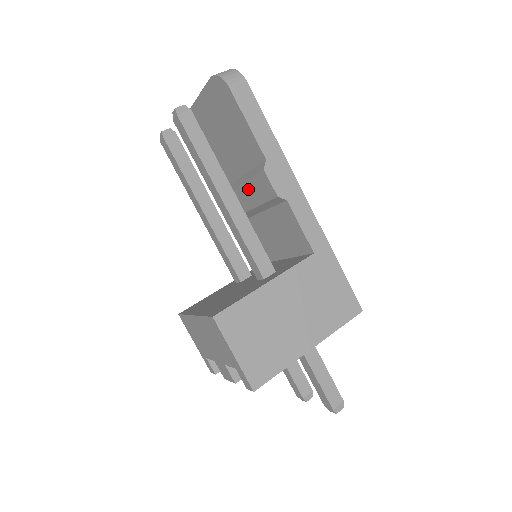
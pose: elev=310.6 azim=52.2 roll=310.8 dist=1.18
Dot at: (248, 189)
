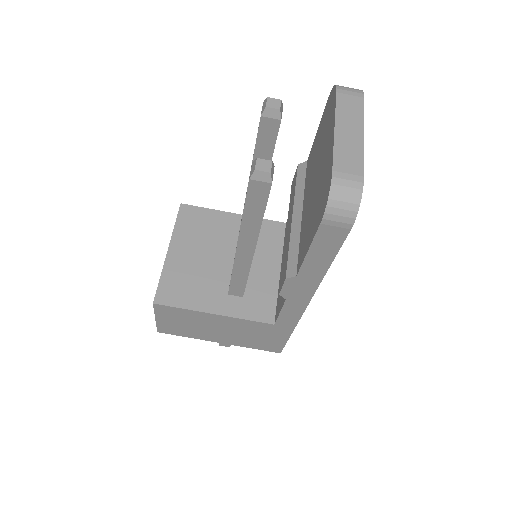
Dot at: (289, 235)
